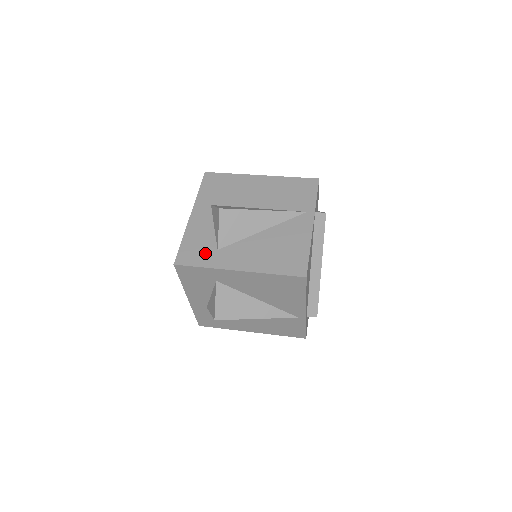
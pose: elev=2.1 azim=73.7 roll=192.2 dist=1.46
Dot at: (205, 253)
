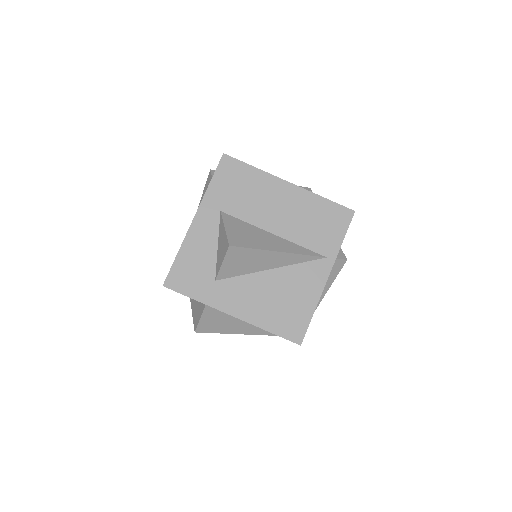
Dot at: (200, 281)
